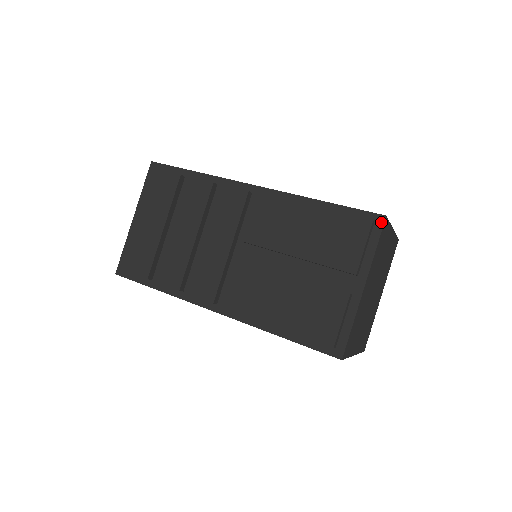
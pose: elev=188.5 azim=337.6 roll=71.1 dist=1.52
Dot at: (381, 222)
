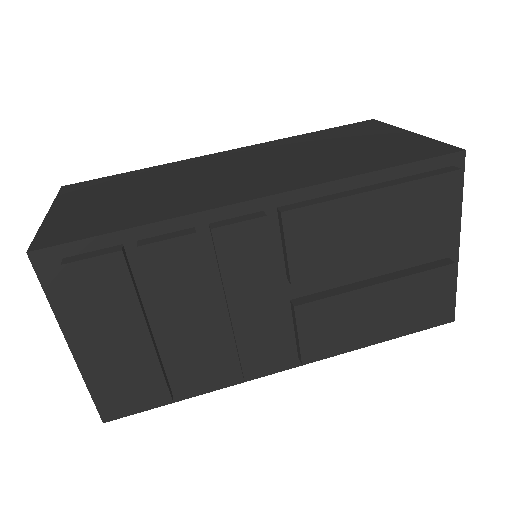
Dot at: (461, 161)
